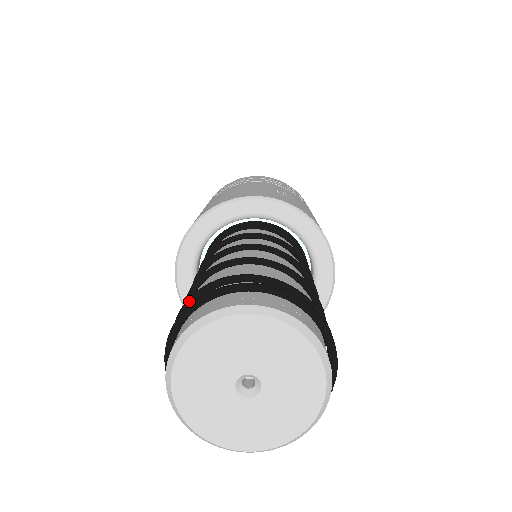
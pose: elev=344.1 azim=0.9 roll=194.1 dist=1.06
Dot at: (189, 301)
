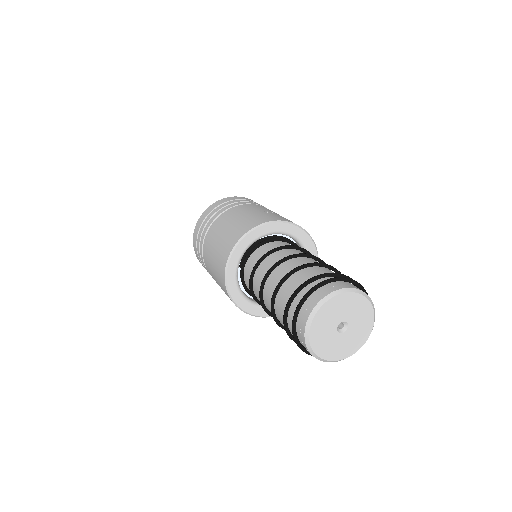
Dot at: (293, 296)
